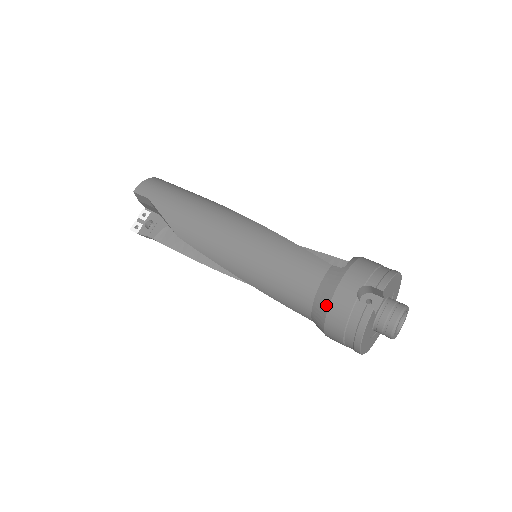
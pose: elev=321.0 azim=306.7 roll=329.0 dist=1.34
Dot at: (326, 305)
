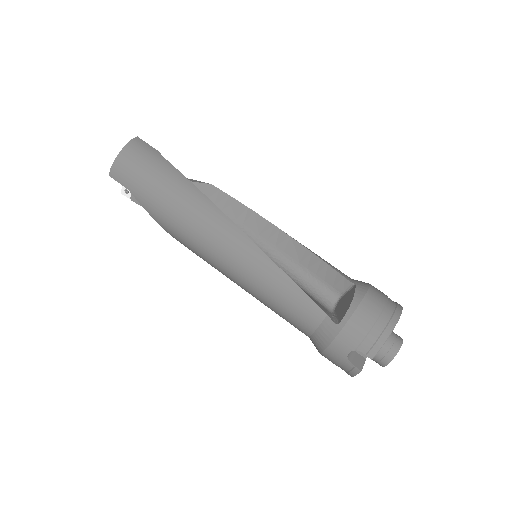
Dot at: (320, 350)
